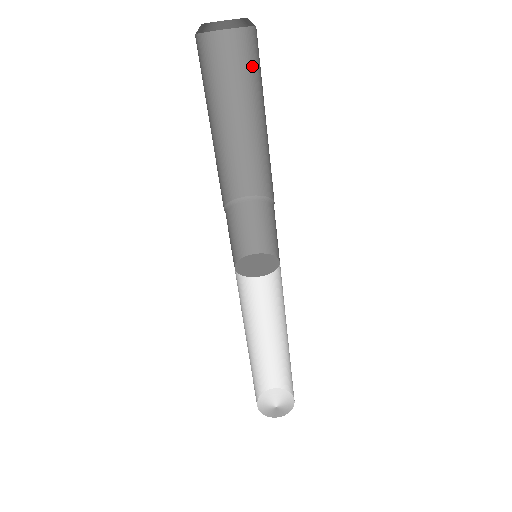
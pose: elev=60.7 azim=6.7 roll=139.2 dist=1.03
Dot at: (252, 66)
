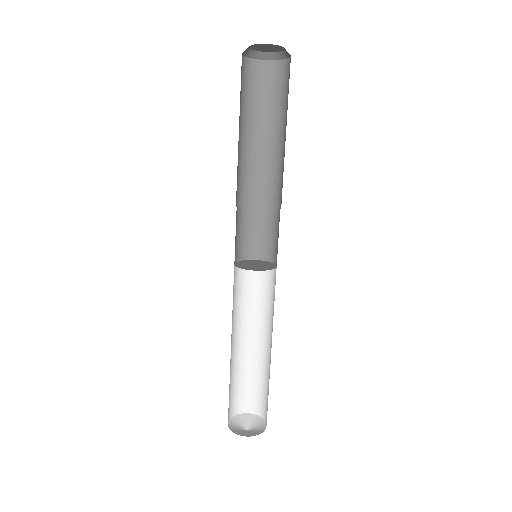
Dot at: (286, 90)
